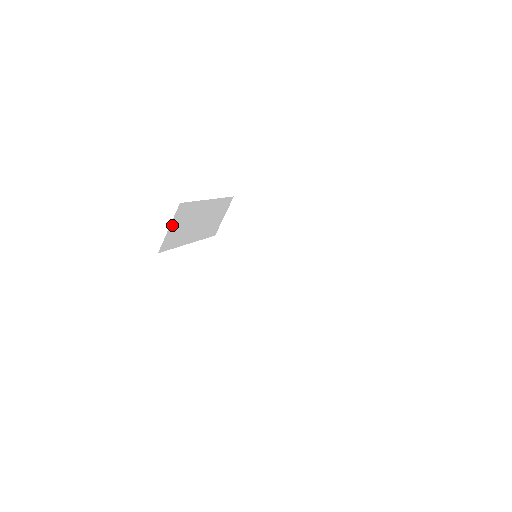
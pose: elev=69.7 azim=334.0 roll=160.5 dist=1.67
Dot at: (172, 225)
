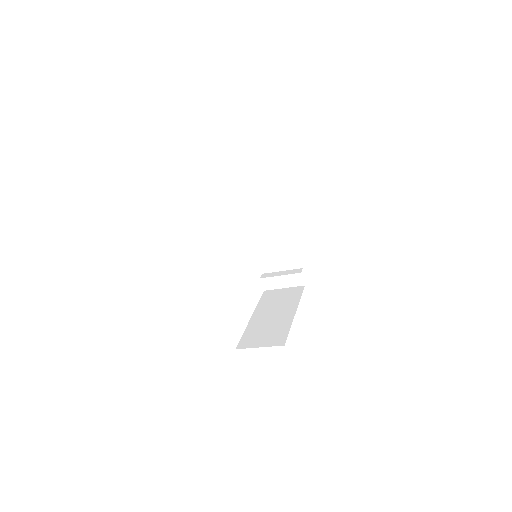
Dot at: occluded
